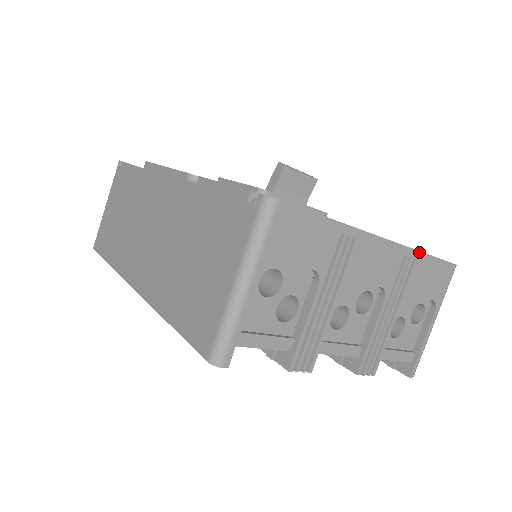
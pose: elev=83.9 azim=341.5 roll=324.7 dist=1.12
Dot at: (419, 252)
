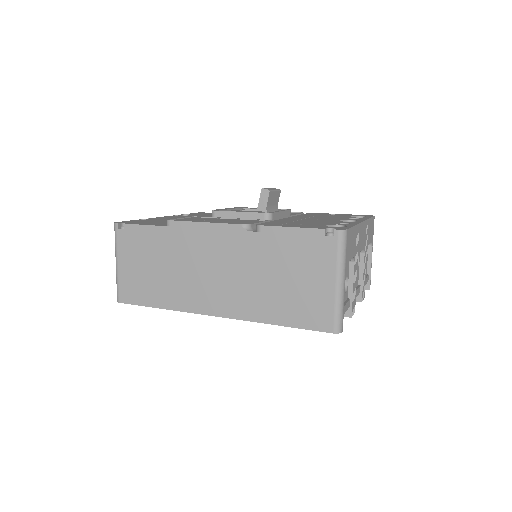
Dot at: (369, 219)
